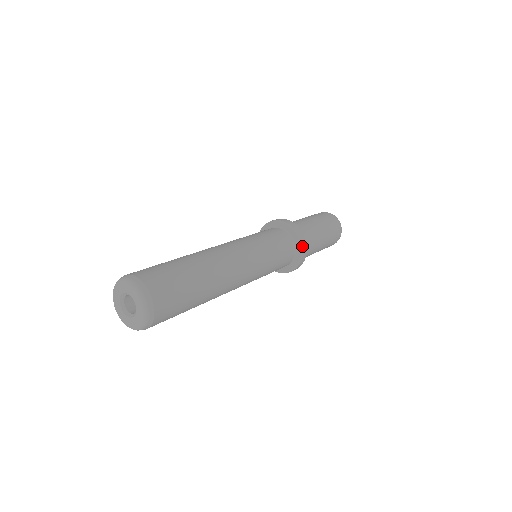
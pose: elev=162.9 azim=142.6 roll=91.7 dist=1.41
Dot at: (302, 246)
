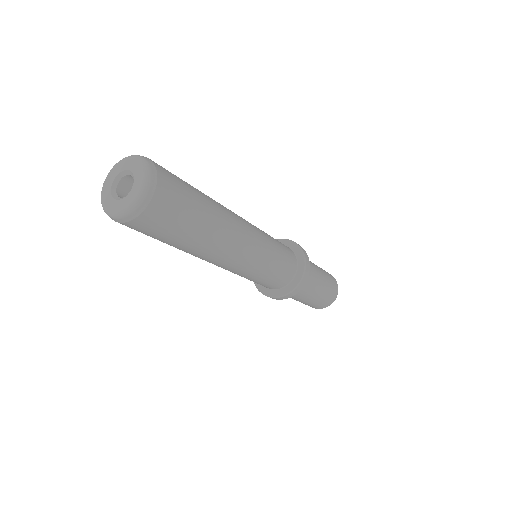
Dot at: (300, 283)
